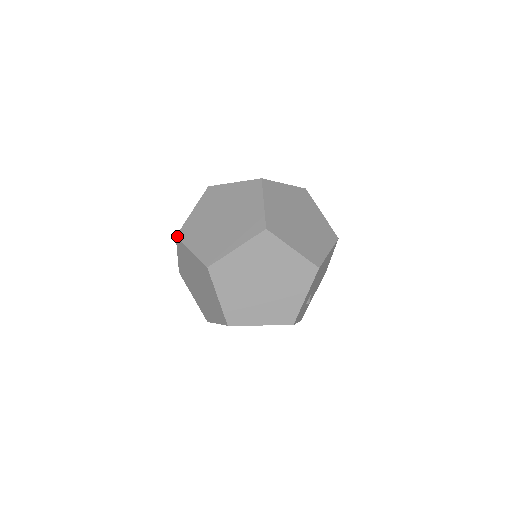
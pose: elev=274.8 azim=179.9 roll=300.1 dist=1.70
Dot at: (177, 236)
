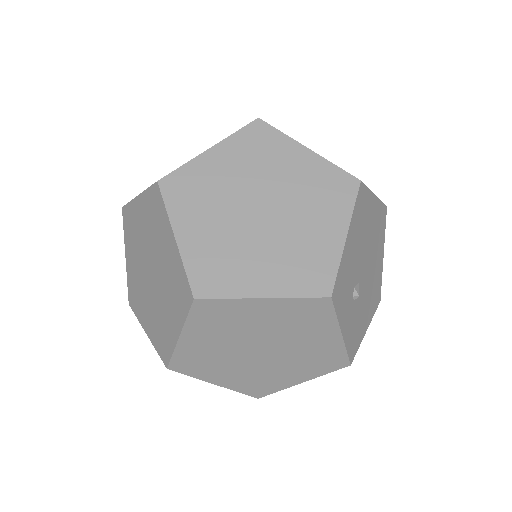
Dot at: (124, 205)
